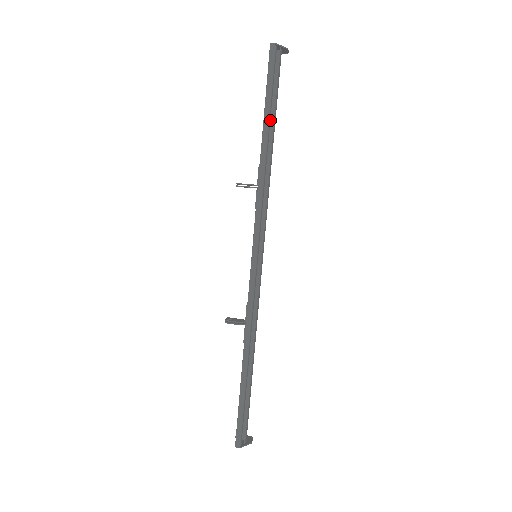
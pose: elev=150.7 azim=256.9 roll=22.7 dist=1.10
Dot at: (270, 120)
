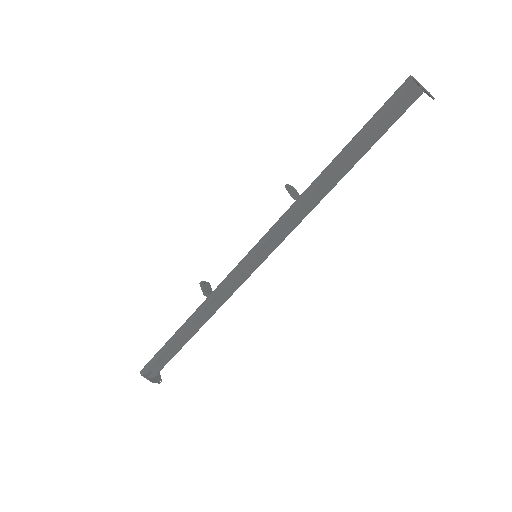
Dot at: (360, 152)
